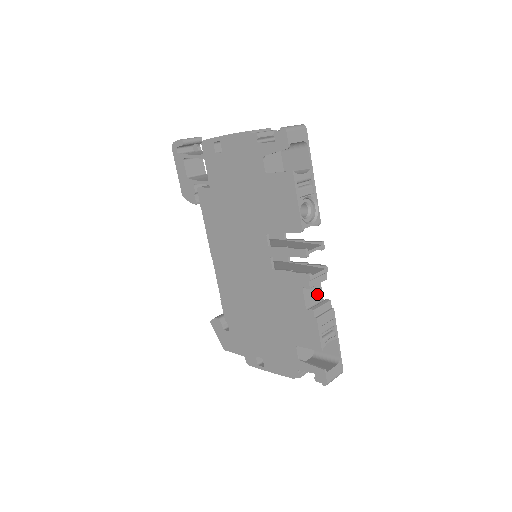
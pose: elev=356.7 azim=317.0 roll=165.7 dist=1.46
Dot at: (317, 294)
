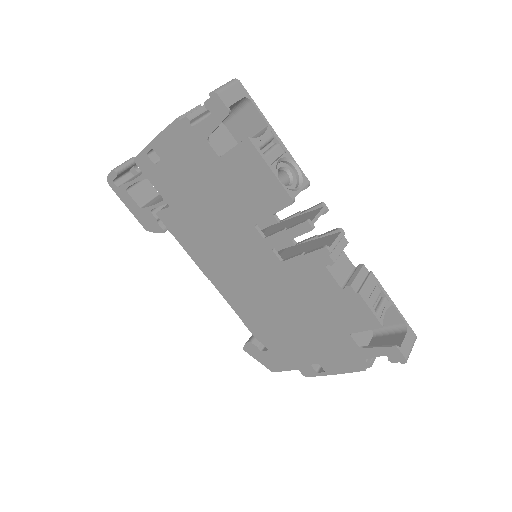
Dot at: (345, 265)
